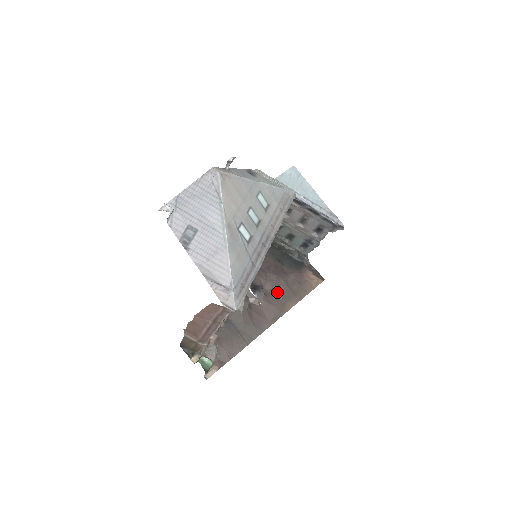
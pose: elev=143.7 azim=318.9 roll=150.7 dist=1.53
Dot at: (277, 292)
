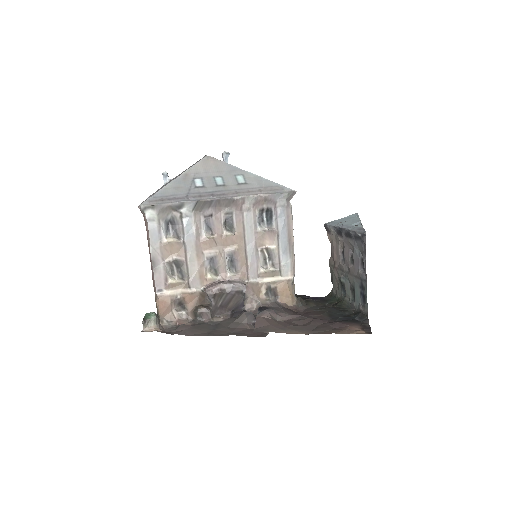
Dot at: (291, 323)
